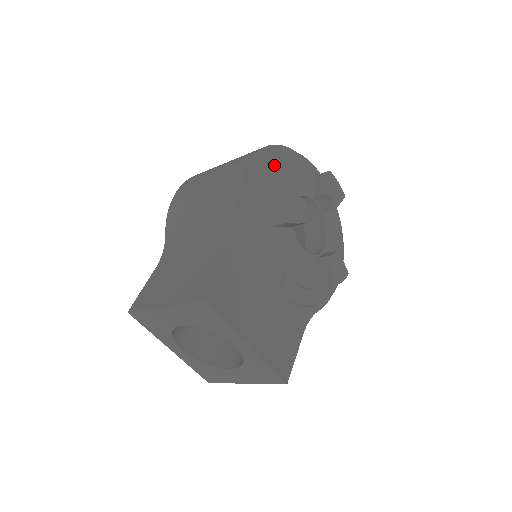
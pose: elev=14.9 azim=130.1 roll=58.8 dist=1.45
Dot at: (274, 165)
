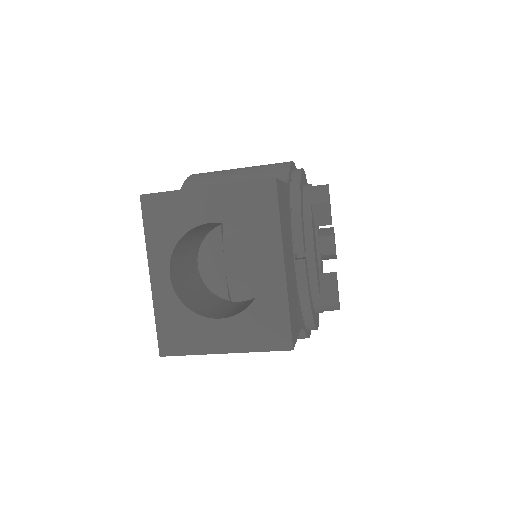
Dot at: occluded
